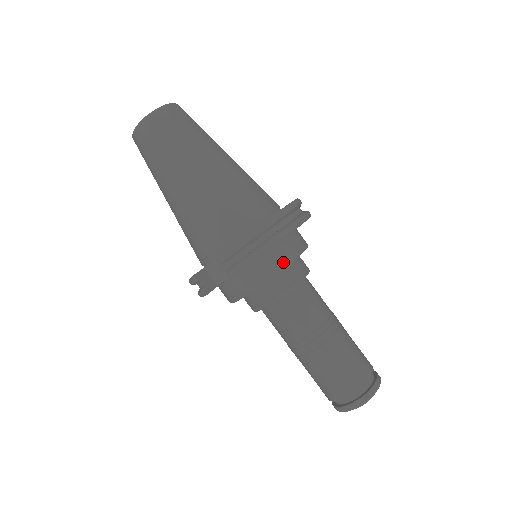
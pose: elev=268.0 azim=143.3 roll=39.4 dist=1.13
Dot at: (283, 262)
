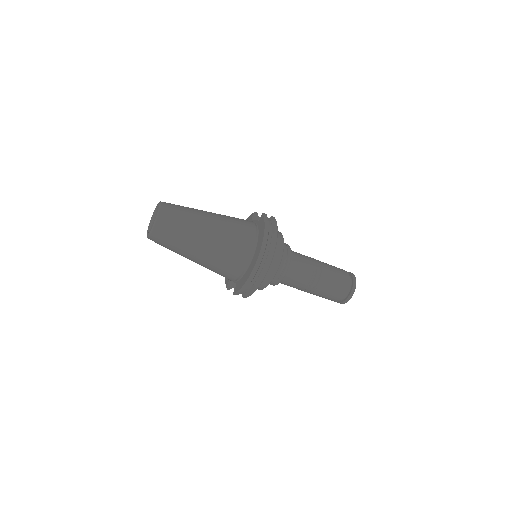
Dot at: (270, 279)
